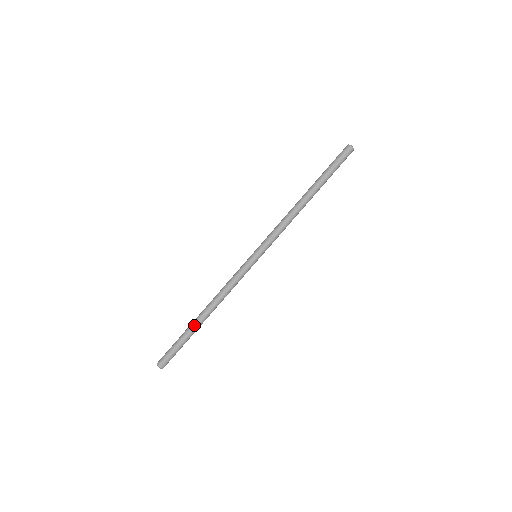
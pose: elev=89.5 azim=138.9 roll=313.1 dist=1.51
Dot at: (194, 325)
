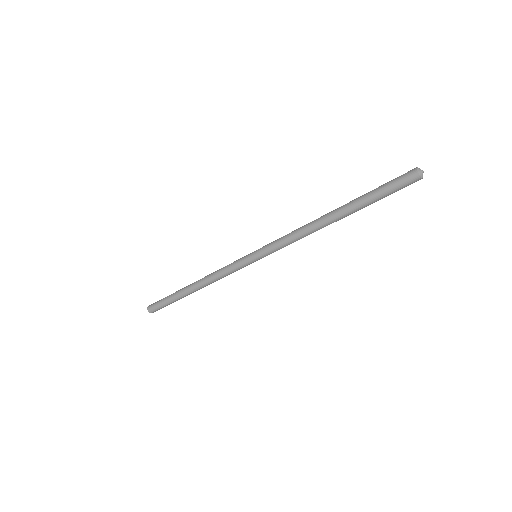
Dot at: (182, 295)
